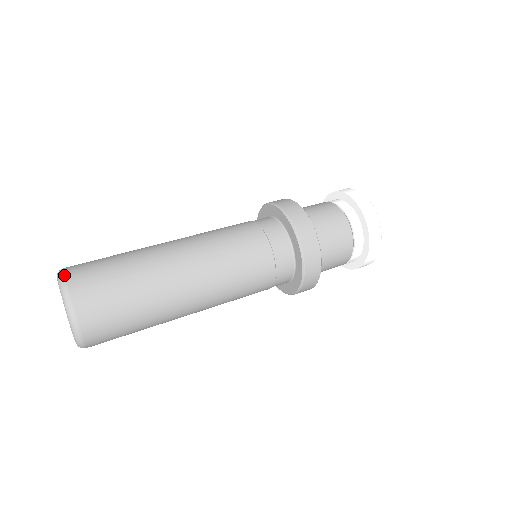
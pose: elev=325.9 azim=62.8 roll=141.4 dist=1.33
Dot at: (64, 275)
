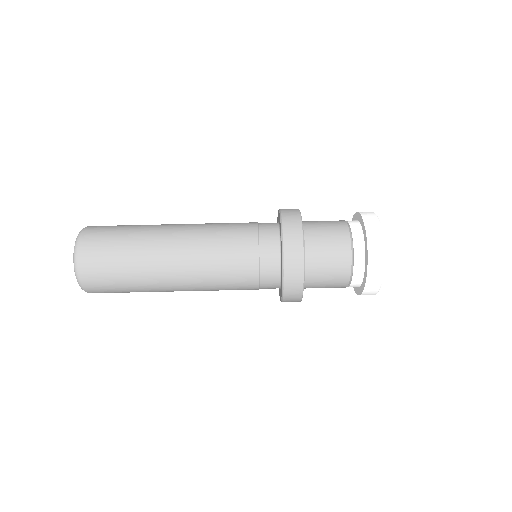
Dot at: (80, 279)
